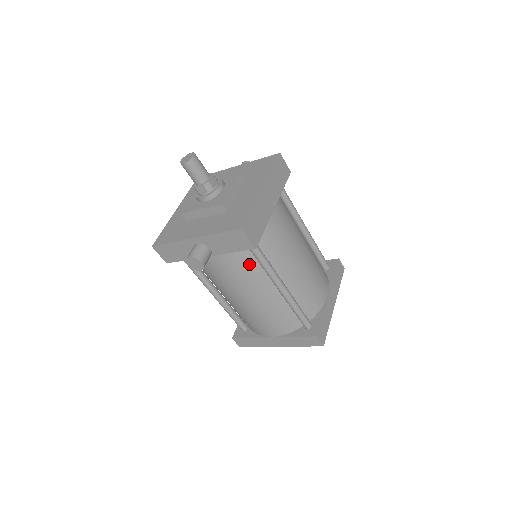
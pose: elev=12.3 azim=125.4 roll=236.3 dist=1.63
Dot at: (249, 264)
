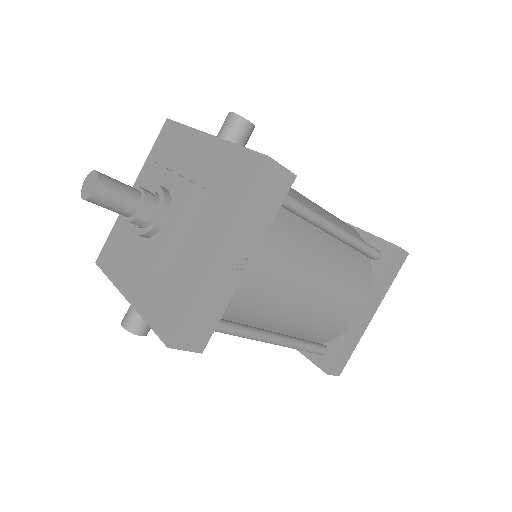
Dot at: occluded
